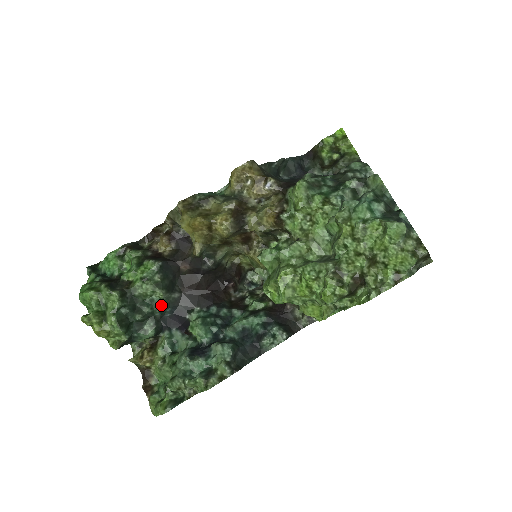
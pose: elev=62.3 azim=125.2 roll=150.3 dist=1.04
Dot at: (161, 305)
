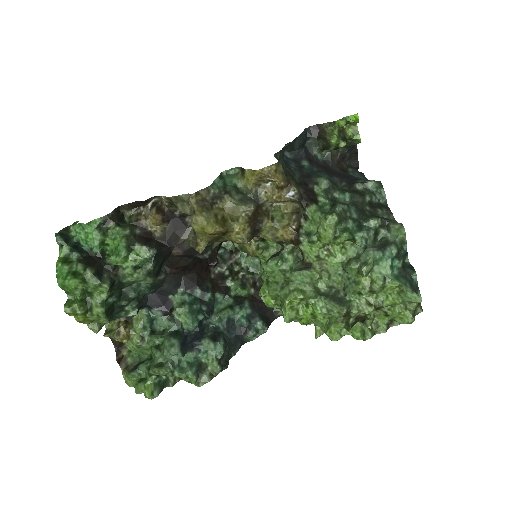
Dot at: (147, 289)
